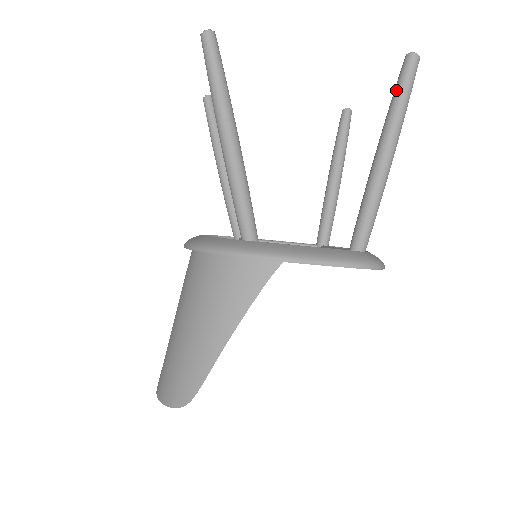
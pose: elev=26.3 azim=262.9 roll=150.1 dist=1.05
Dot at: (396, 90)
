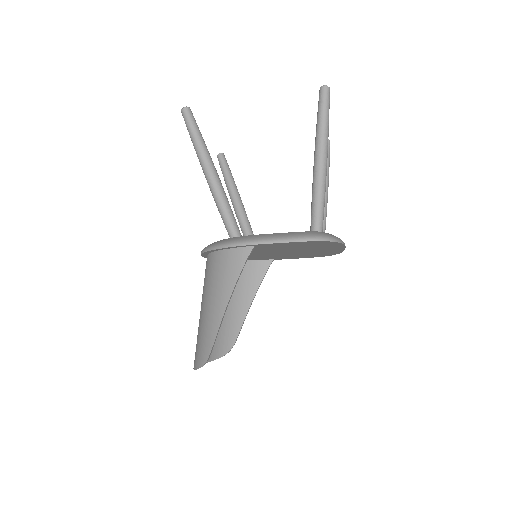
Dot at: (317, 113)
